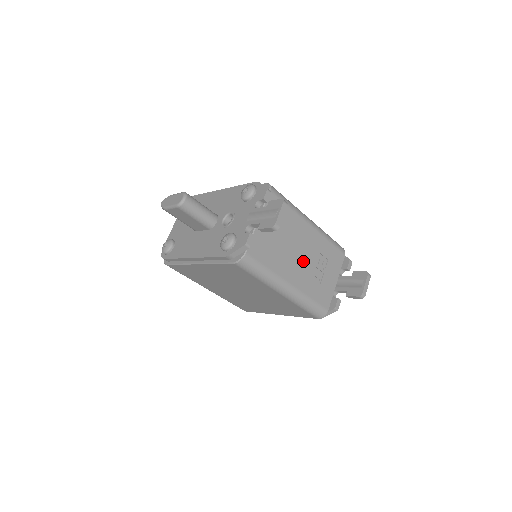
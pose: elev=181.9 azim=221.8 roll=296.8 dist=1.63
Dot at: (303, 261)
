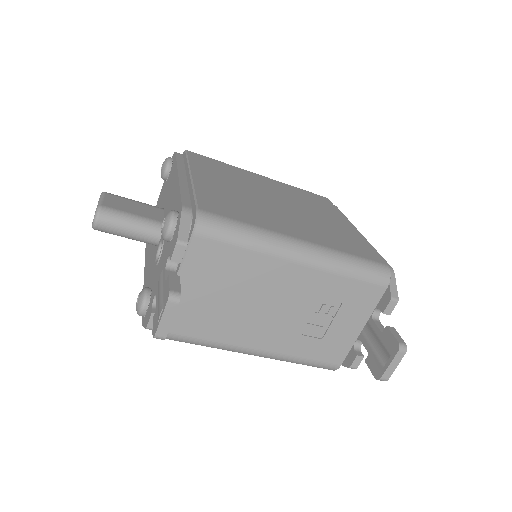
Dot at: (282, 316)
